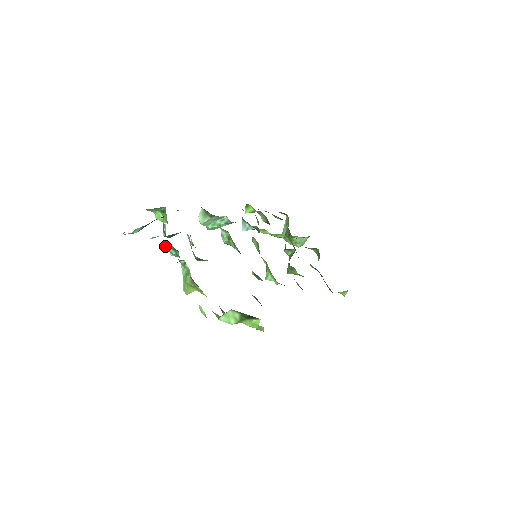
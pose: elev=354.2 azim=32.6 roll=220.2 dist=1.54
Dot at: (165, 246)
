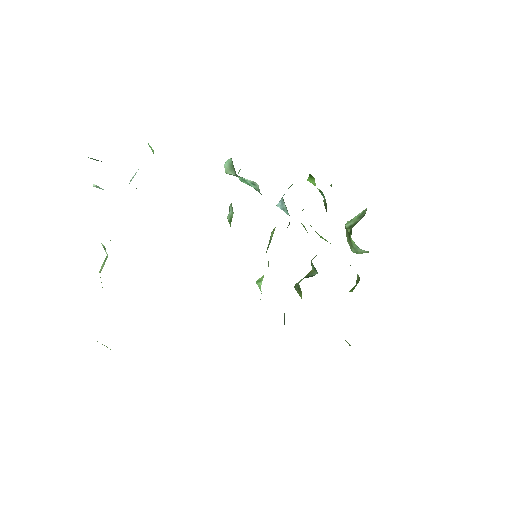
Dot at: occluded
